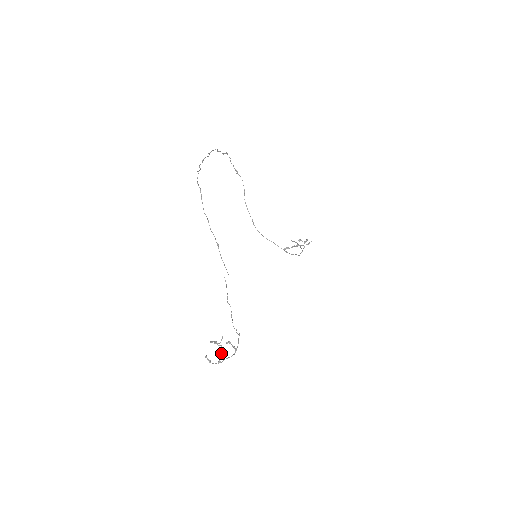
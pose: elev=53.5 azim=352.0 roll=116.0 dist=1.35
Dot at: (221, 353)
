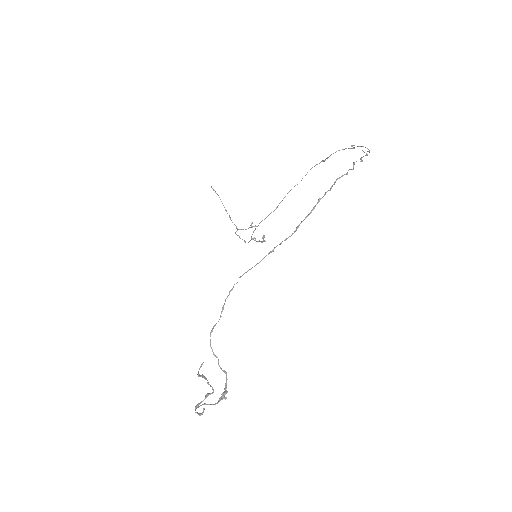
Dot at: occluded
